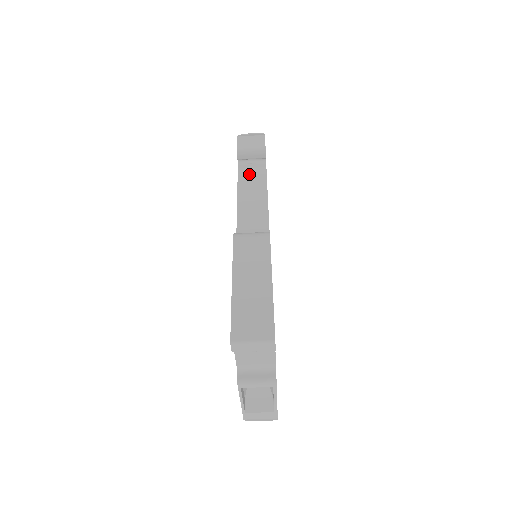
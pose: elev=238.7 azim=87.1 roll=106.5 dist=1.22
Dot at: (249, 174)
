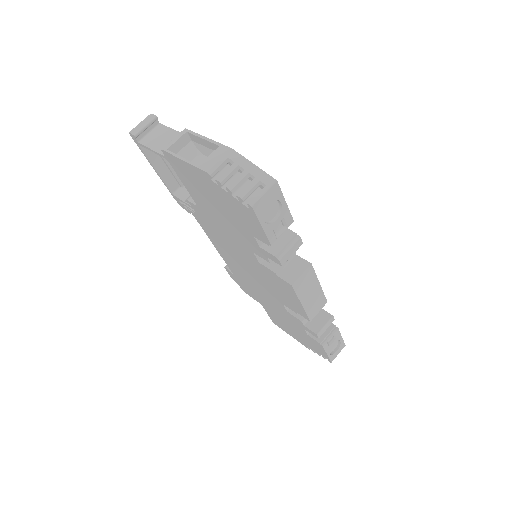
Dot at: occluded
